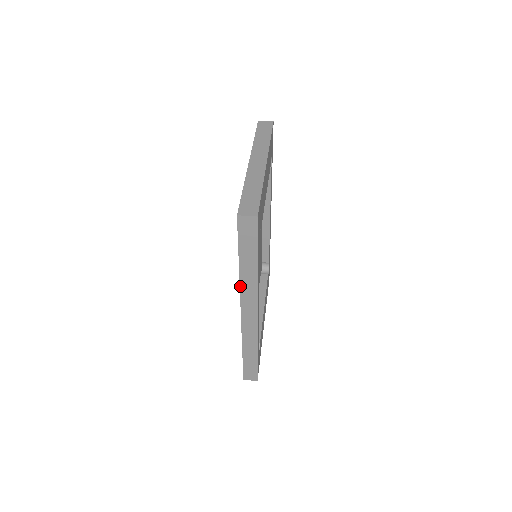
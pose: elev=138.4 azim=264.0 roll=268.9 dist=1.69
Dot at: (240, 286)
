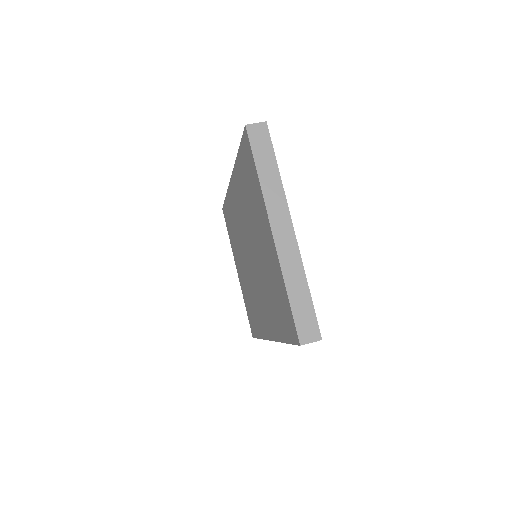
Dot at: occluded
